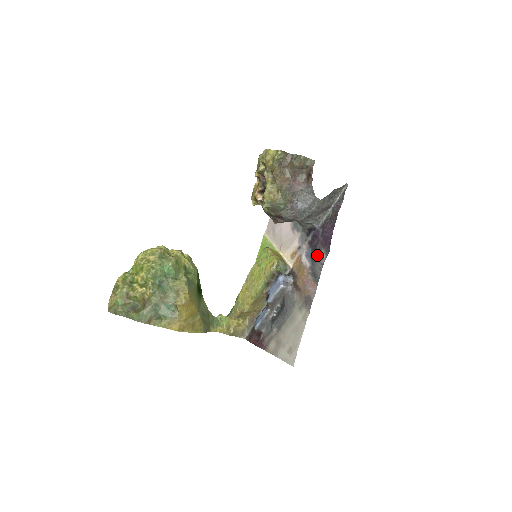
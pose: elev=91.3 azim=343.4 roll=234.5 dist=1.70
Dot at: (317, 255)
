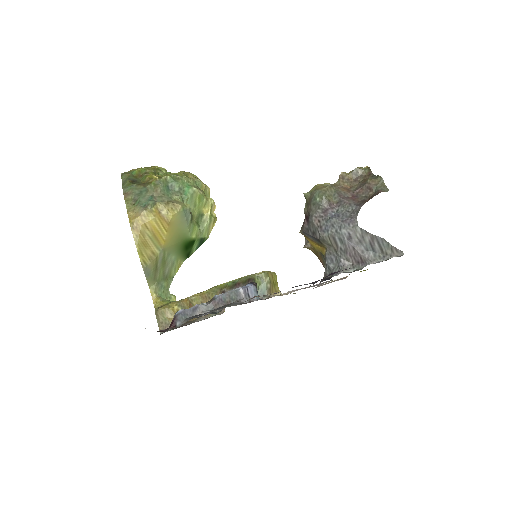
Dot at: occluded
